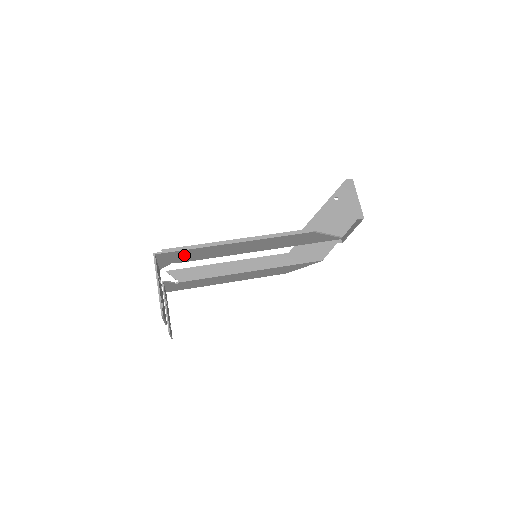
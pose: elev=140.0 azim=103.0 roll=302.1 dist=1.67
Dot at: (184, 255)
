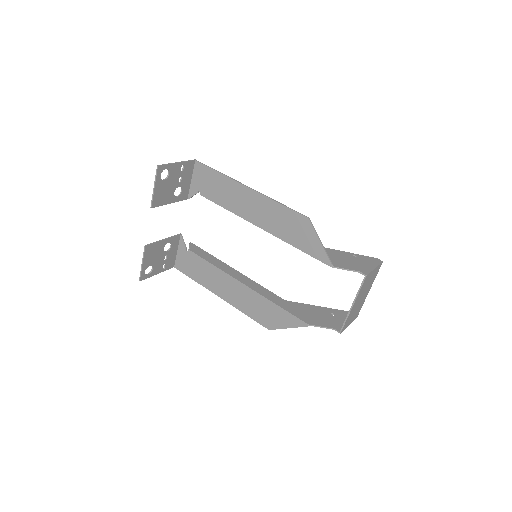
Dot at: (210, 182)
